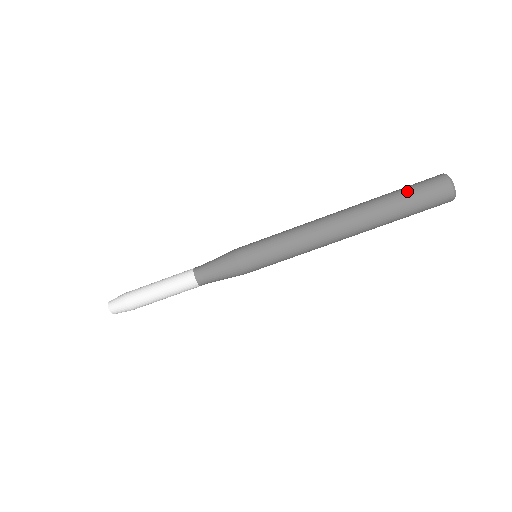
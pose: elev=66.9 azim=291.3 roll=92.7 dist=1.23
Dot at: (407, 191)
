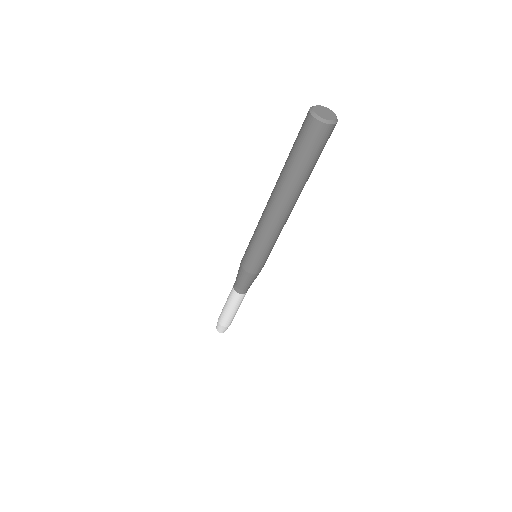
Dot at: (293, 148)
